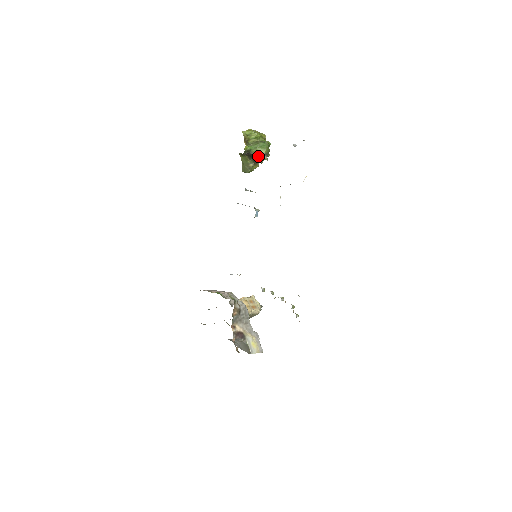
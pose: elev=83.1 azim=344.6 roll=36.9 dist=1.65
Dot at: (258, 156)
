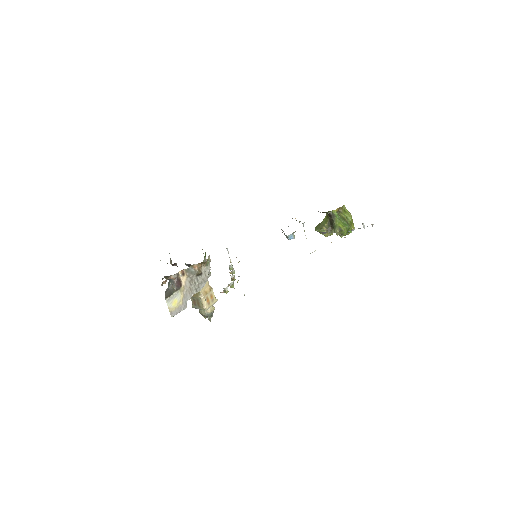
Dot at: (335, 225)
